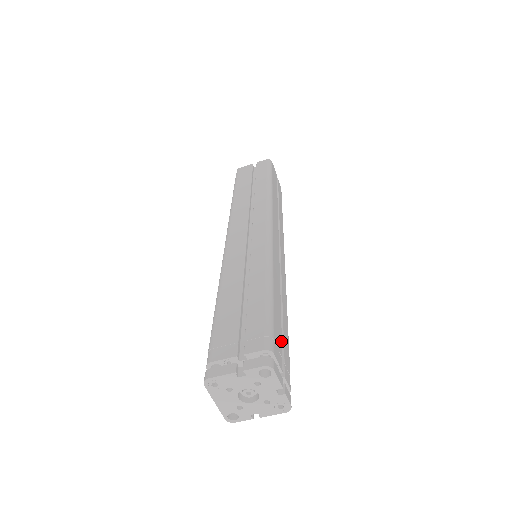
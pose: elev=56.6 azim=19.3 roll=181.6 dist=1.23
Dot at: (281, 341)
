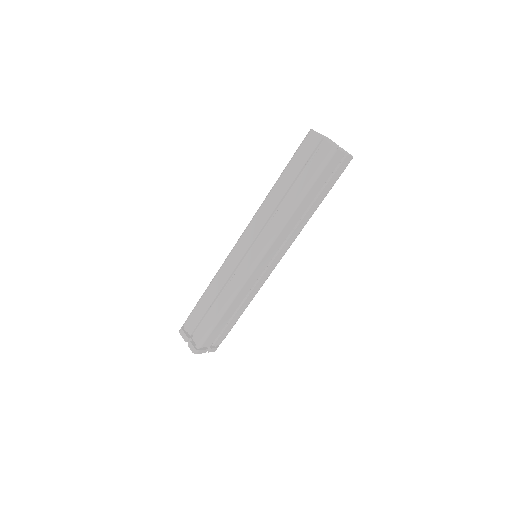
Dot at: (219, 333)
